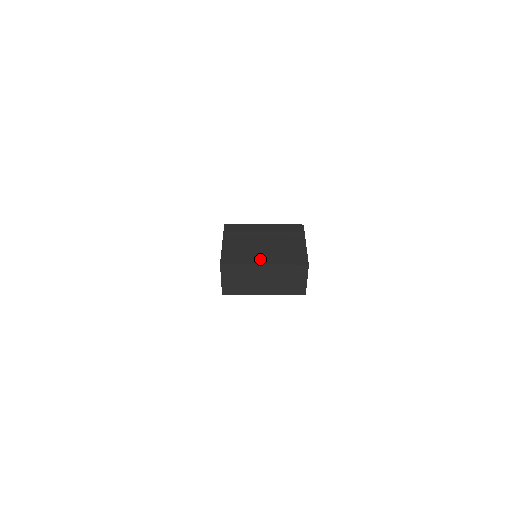
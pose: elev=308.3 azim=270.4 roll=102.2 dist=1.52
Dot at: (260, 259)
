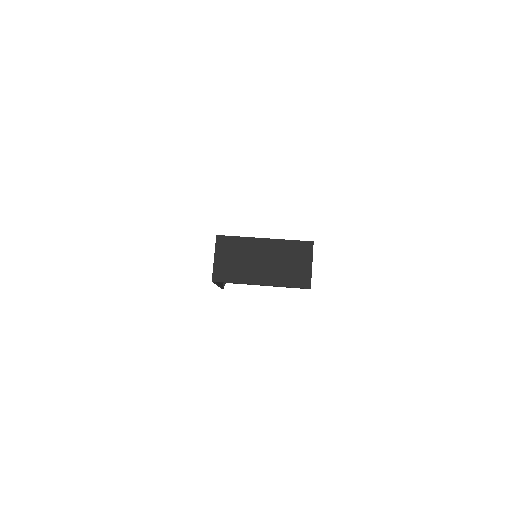
Dot at: occluded
